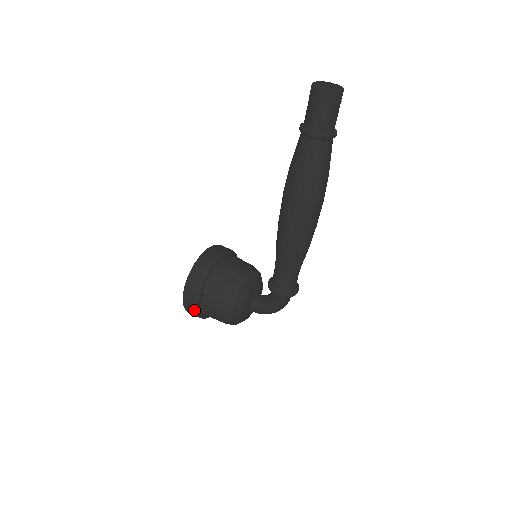
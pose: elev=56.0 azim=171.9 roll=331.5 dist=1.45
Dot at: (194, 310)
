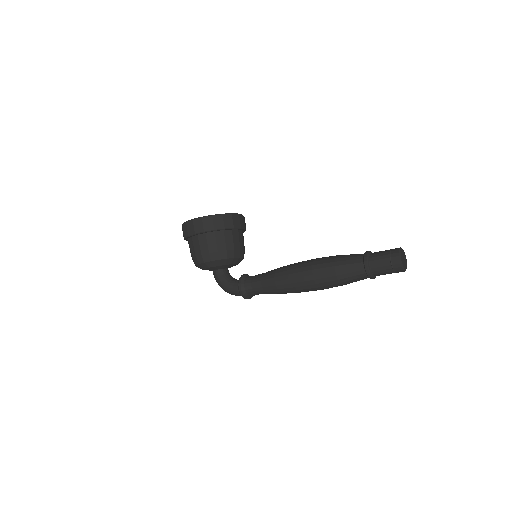
Dot at: (188, 232)
